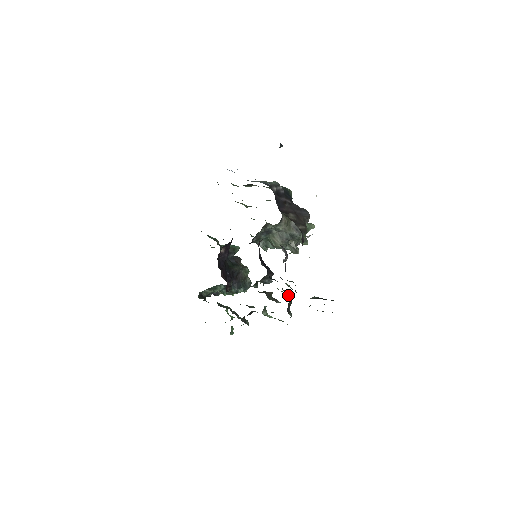
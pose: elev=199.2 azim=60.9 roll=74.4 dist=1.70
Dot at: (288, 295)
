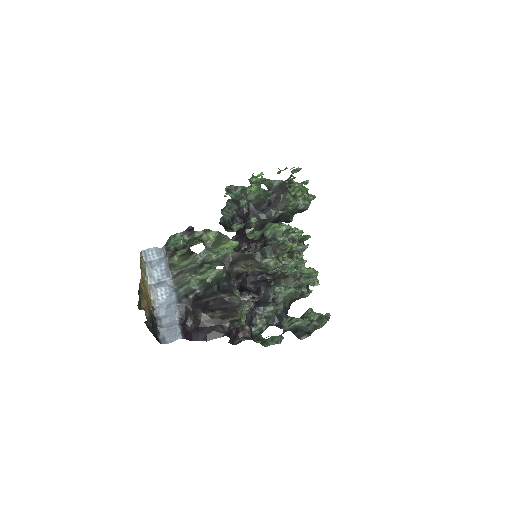
Dot at: (291, 293)
